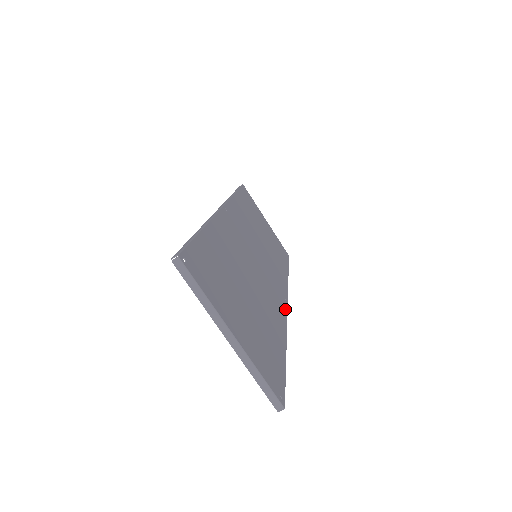
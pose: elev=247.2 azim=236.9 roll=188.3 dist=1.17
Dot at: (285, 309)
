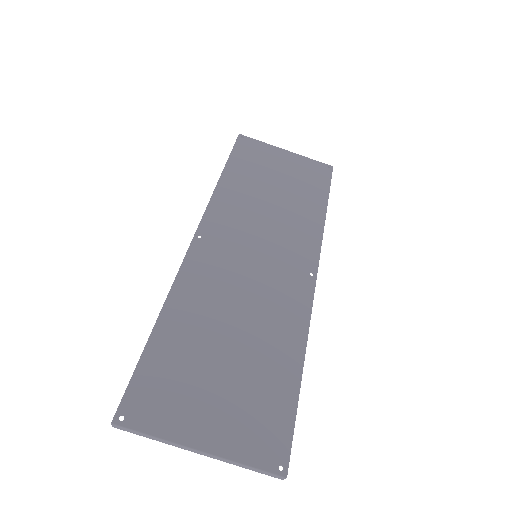
Dot at: (309, 294)
